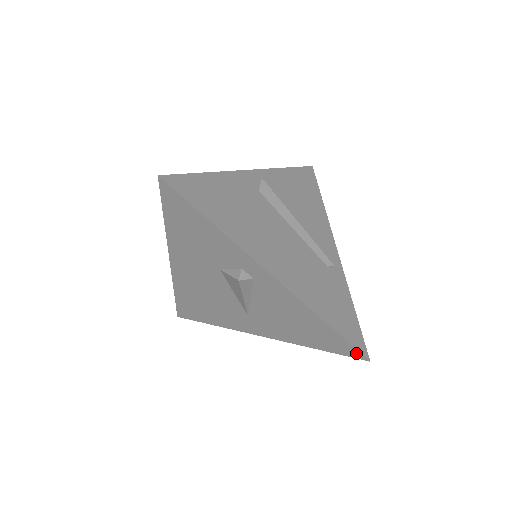
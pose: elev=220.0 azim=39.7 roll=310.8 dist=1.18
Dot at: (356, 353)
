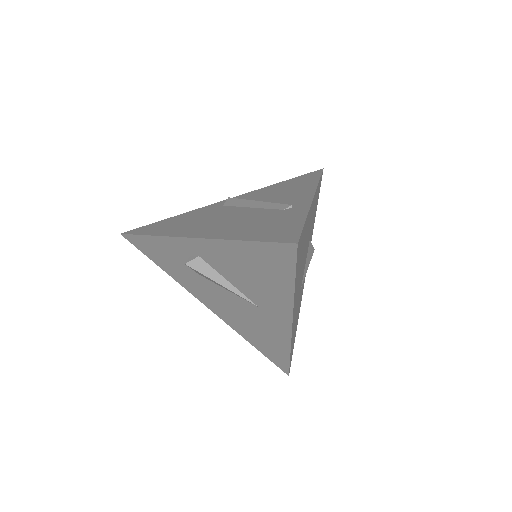
Dot at: (285, 248)
